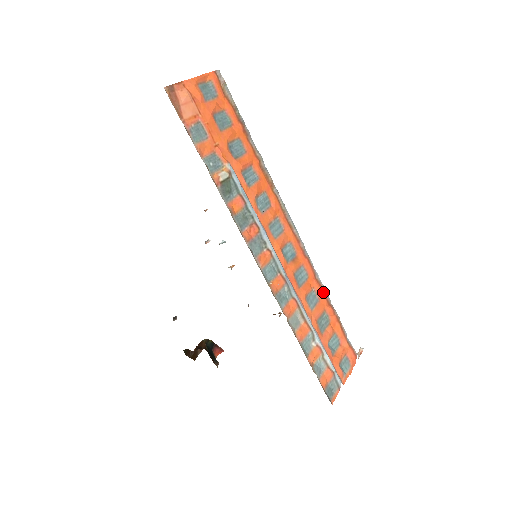
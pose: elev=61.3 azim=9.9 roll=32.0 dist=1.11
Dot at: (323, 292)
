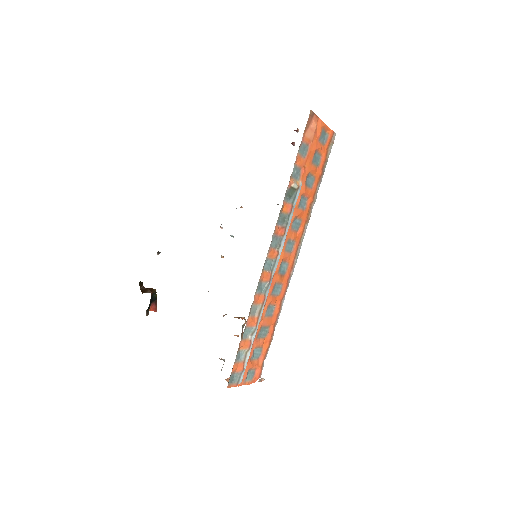
Dot at: (278, 314)
